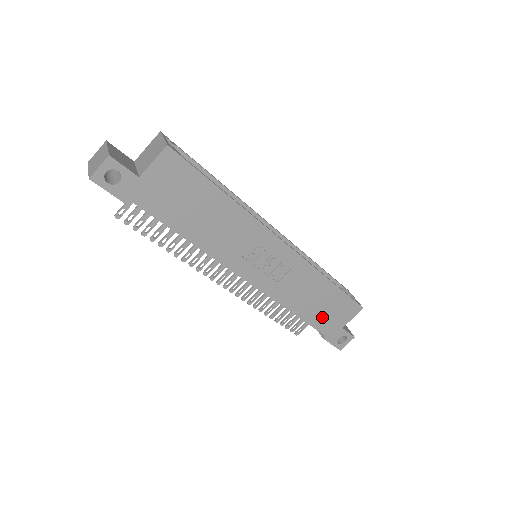
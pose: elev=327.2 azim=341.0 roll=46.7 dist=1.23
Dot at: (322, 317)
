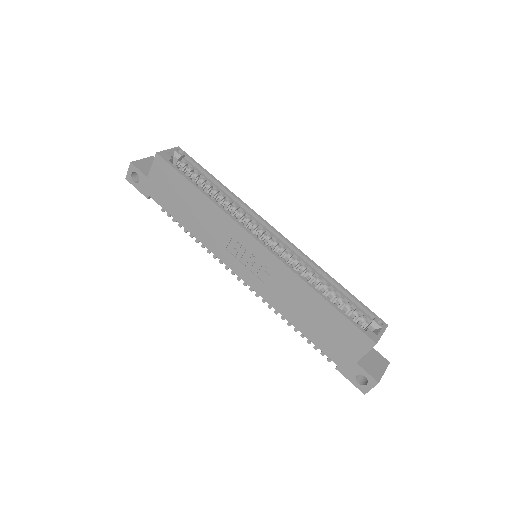
Dot at: (325, 339)
